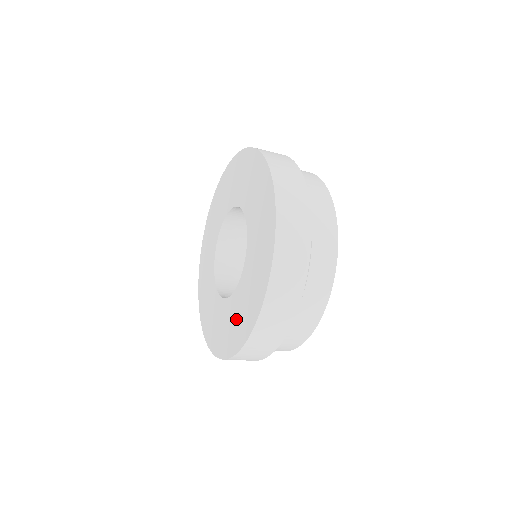
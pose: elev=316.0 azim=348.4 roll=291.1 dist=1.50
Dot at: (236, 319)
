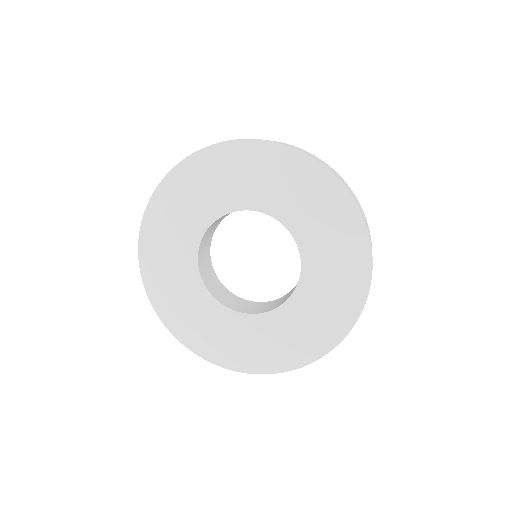
Dot at: (265, 343)
